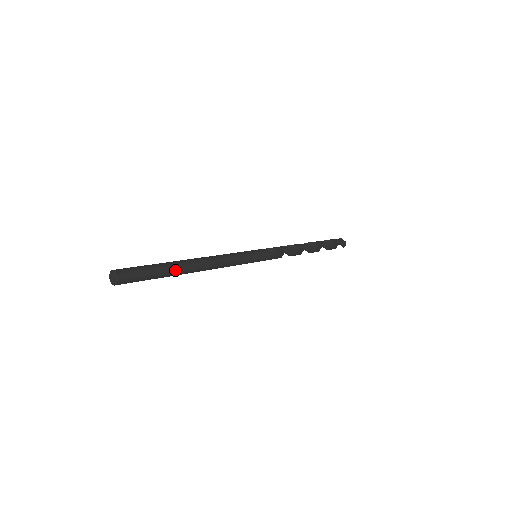
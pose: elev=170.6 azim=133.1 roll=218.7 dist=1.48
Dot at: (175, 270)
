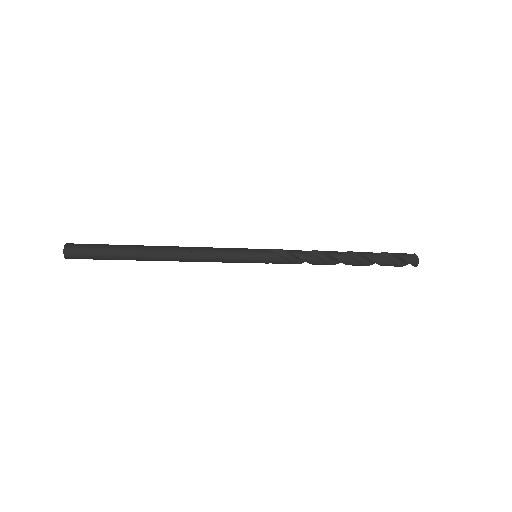
Dot at: (134, 254)
